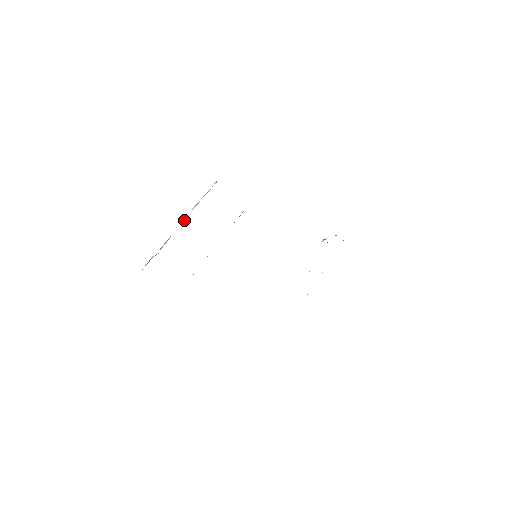
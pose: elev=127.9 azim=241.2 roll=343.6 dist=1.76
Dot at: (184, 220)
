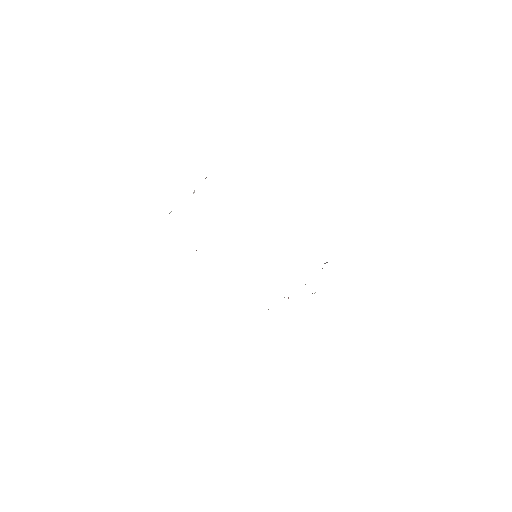
Dot at: (193, 193)
